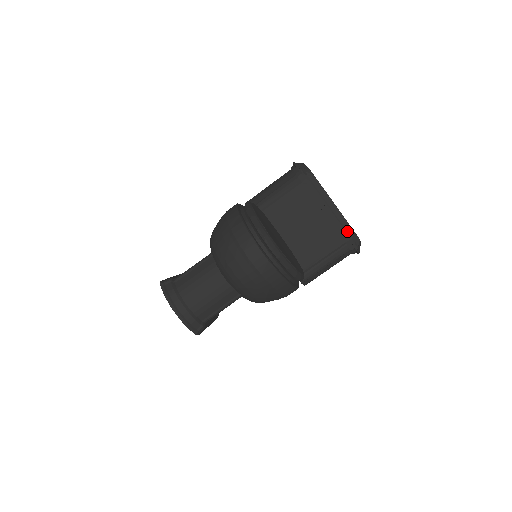
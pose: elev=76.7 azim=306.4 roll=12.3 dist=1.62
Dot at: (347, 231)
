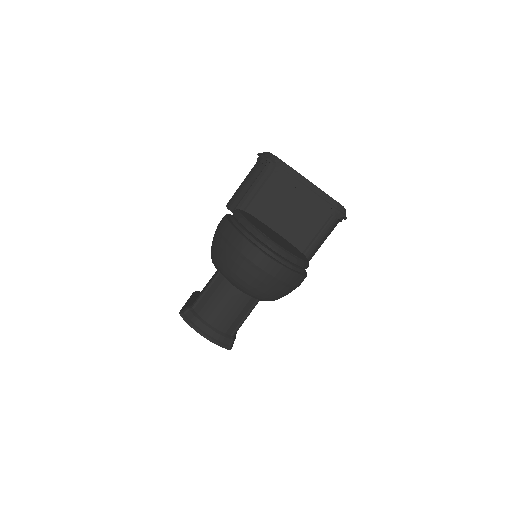
Dot at: (330, 203)
